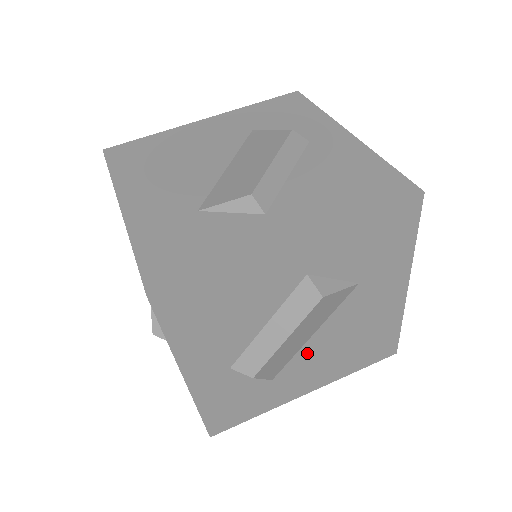
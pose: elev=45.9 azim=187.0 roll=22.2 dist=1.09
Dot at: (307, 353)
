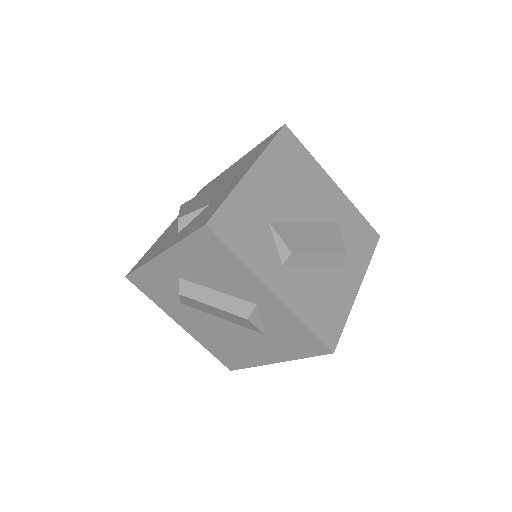
Dot at: (208, 318)
